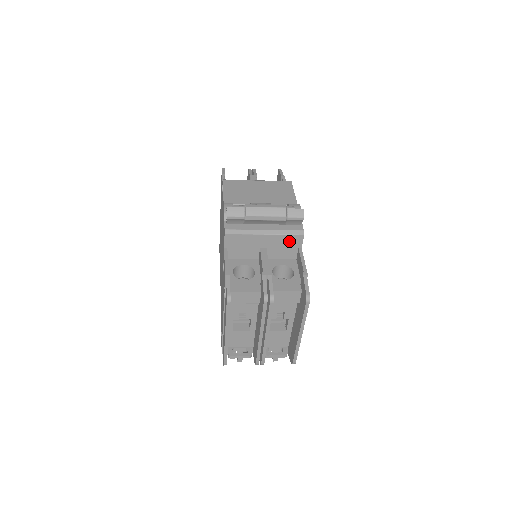
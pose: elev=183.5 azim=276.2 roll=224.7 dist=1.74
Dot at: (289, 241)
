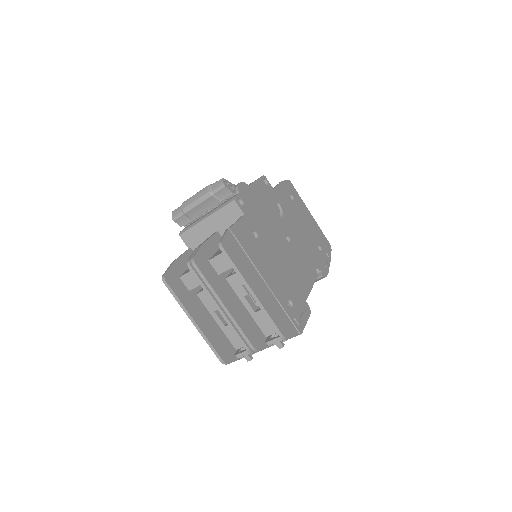
Dot at: (229, 213)
